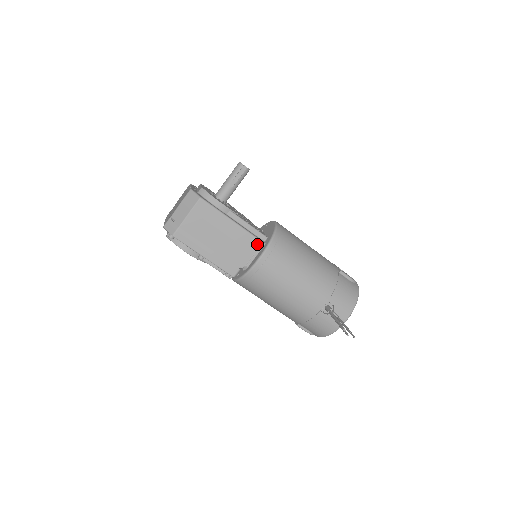
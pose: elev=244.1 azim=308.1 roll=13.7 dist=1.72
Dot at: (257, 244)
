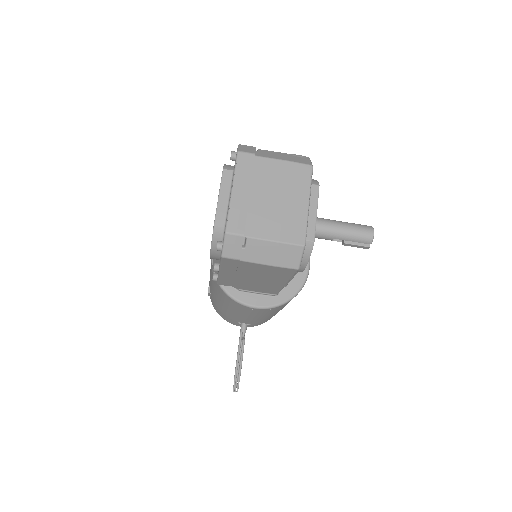
Dot at: (272, 293)
